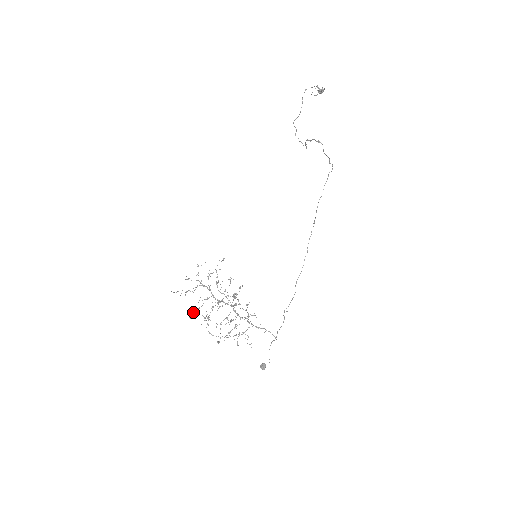
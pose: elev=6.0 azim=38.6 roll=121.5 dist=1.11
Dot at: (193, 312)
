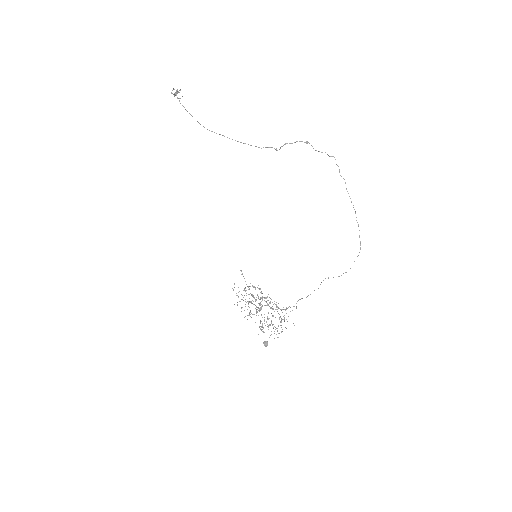
Dot at: (261, 327)
